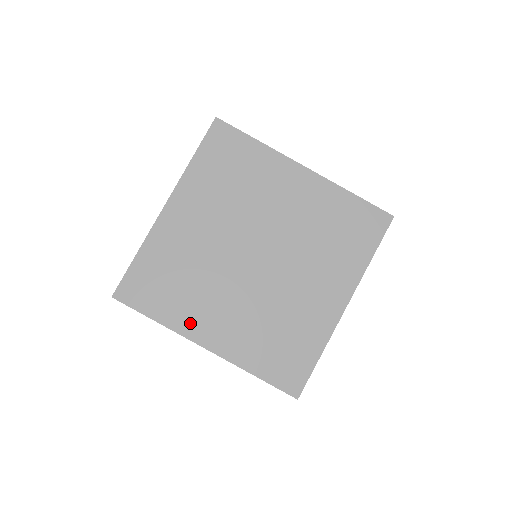
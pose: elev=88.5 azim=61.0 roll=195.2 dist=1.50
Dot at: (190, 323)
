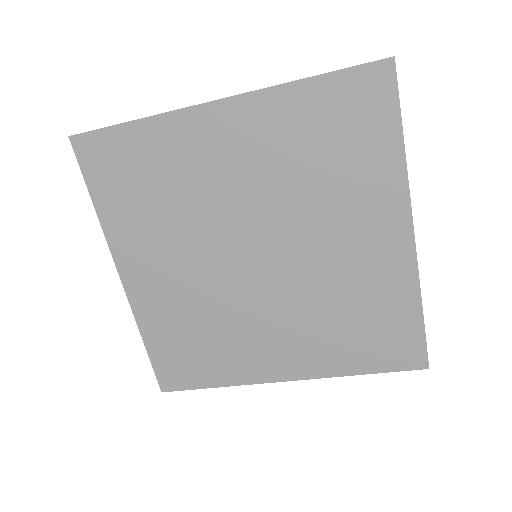
Dot at: (250, 369)
